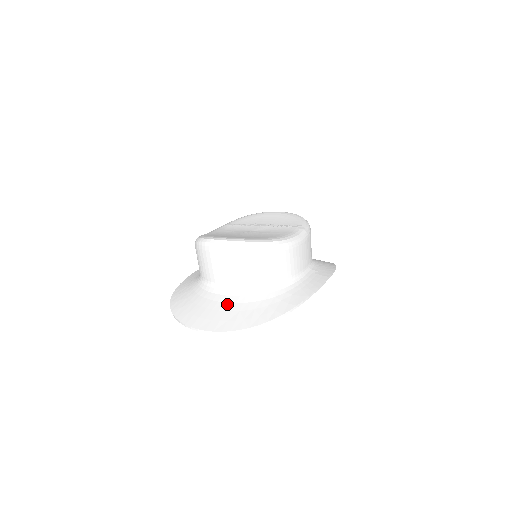
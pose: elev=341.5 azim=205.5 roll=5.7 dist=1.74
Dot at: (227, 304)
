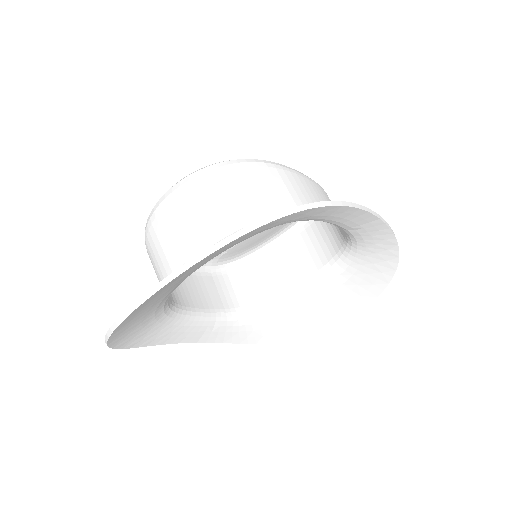
Dot at: occluded
